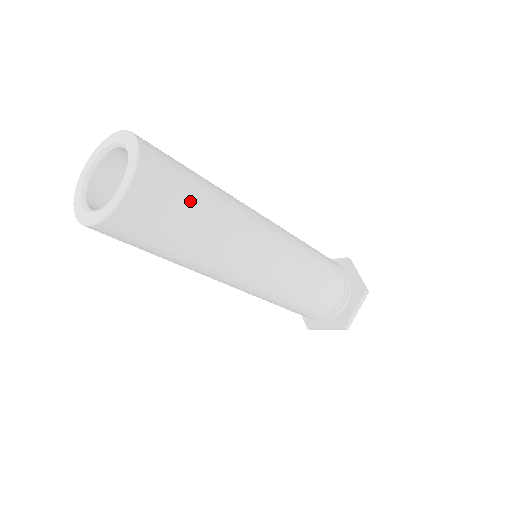
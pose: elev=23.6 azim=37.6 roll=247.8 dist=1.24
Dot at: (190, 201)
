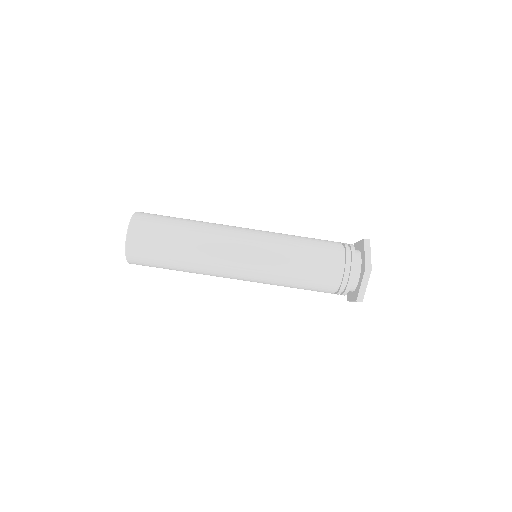
Dot at: (169, 220)
